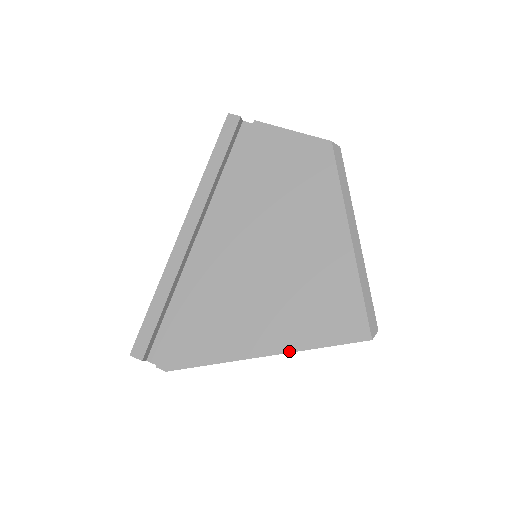
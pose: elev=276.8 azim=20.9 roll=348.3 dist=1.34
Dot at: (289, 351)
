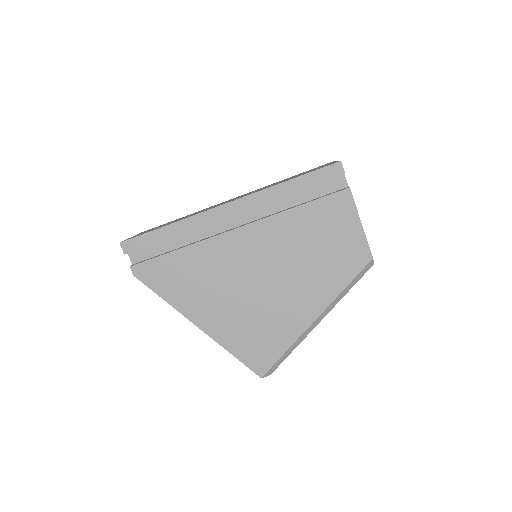
Dot at: (214, 339)
